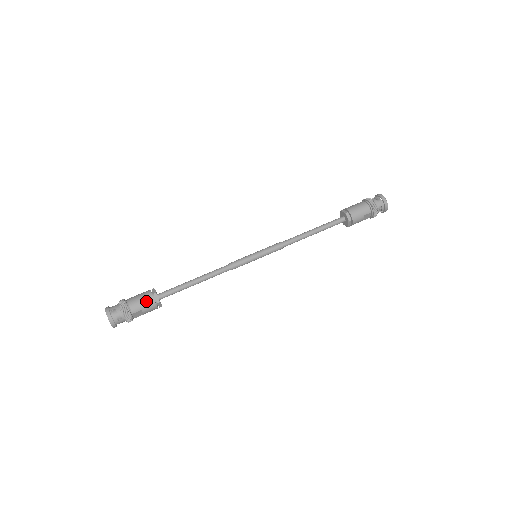
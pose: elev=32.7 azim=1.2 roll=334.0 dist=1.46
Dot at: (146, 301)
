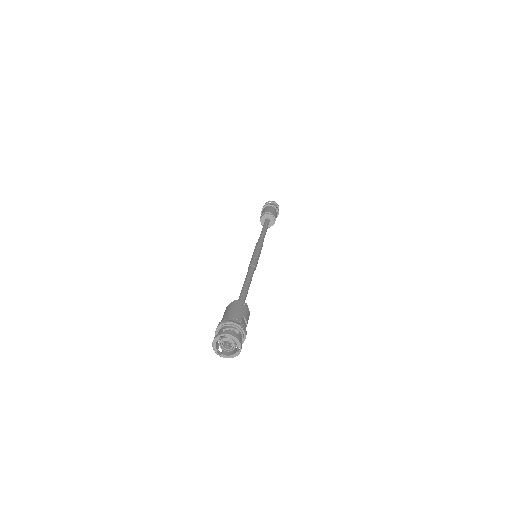
Dot at: (237, 307)
